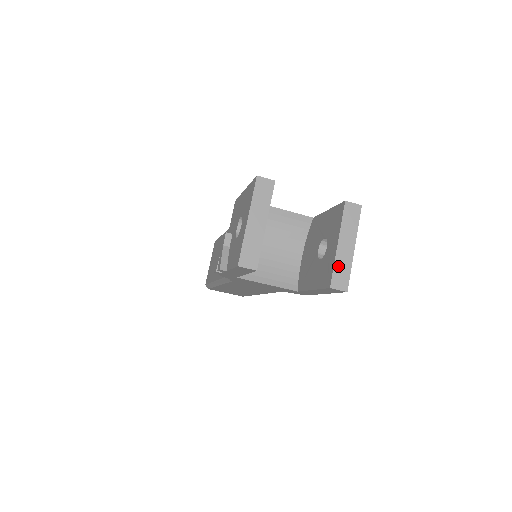
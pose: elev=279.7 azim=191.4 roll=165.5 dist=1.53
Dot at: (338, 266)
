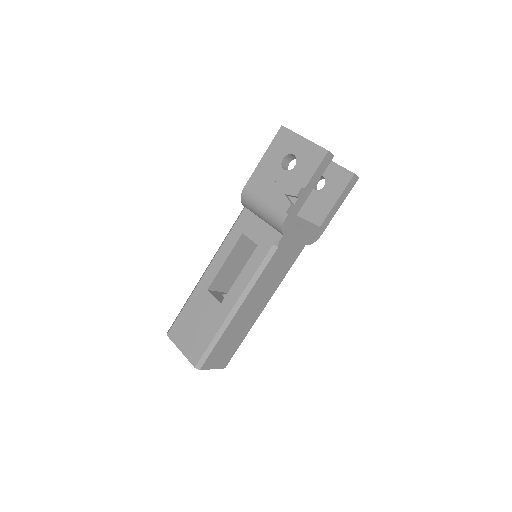
Dot at: (344, 168)
